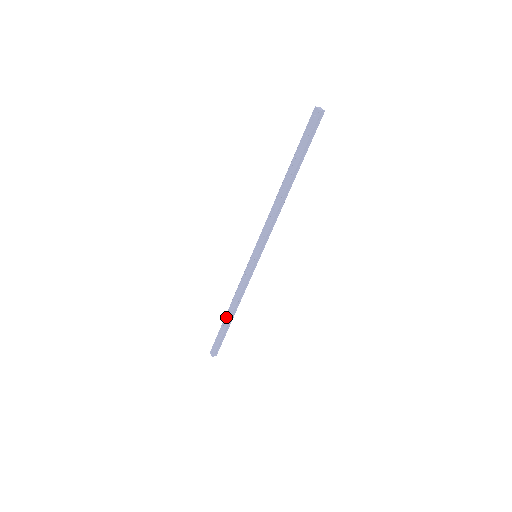
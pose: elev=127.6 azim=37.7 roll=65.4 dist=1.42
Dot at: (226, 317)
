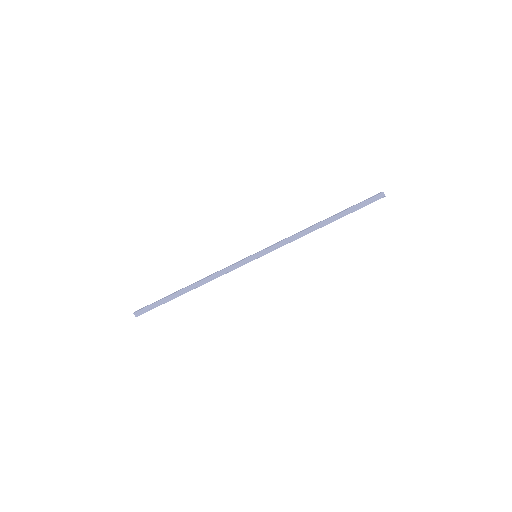
Dot at: (184, 288)
